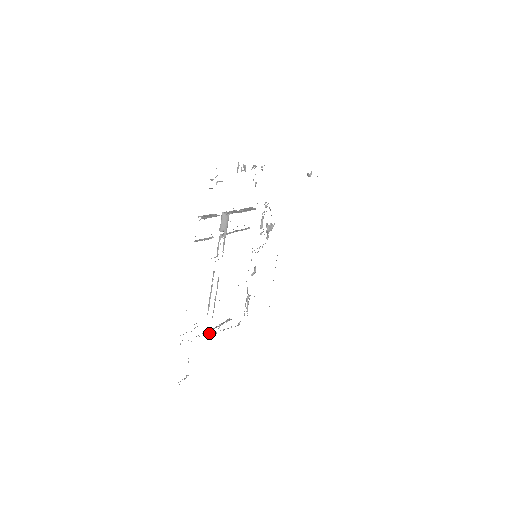
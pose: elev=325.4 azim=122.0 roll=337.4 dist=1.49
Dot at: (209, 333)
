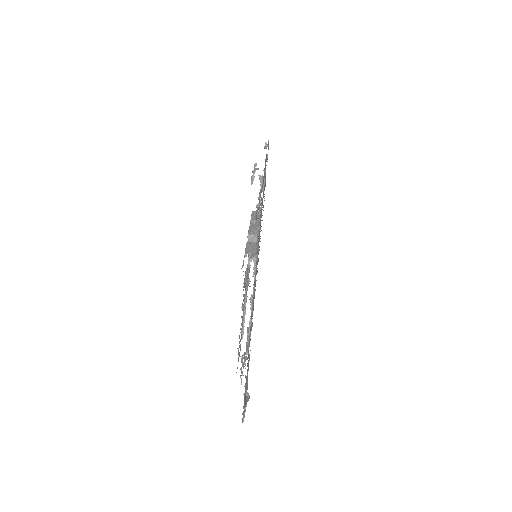
Dot at: (245, 354)
